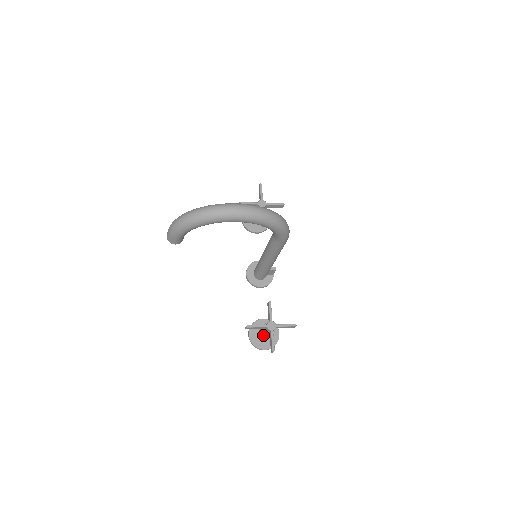
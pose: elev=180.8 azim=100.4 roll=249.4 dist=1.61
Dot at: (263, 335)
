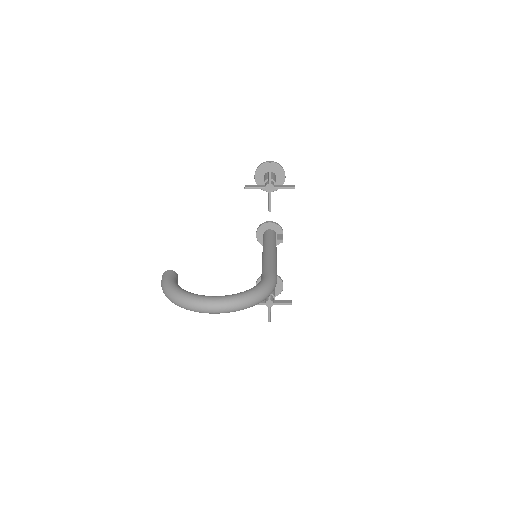
Dot at: occluded
